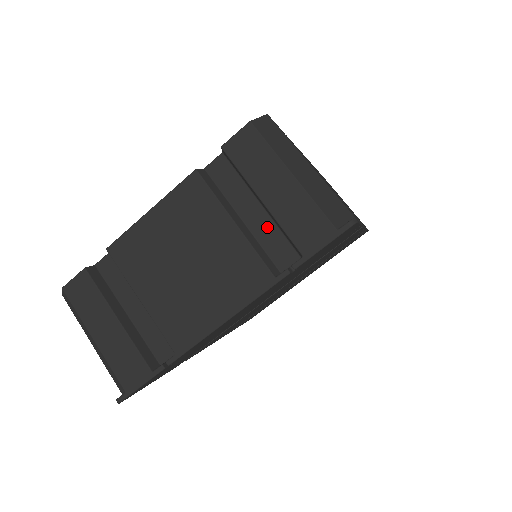
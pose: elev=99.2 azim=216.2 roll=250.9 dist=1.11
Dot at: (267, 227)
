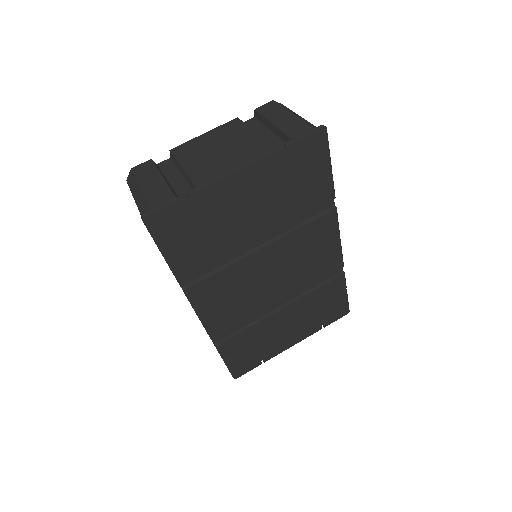
Dot at: (273, 139)
